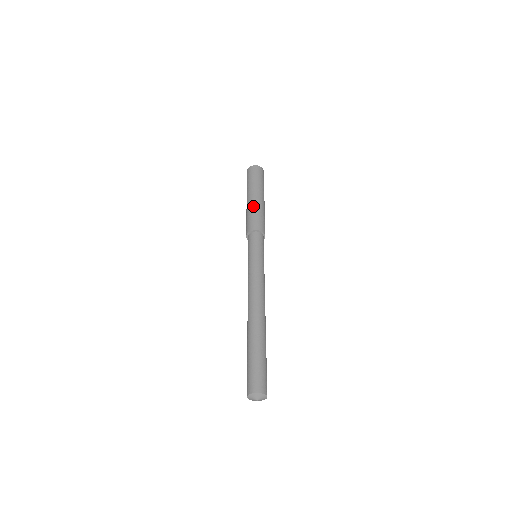
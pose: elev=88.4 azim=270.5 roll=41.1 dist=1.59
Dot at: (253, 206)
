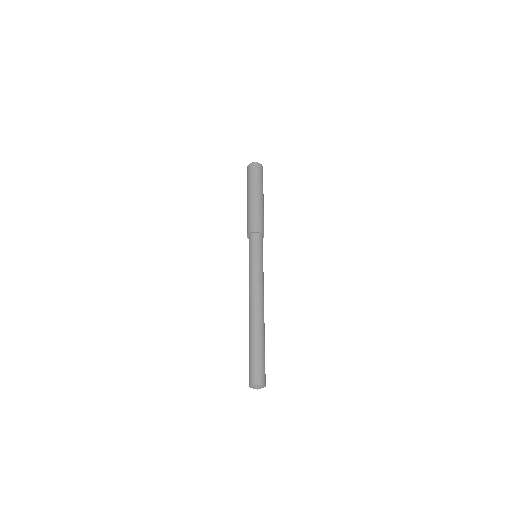
Dot at: (253, 207)
